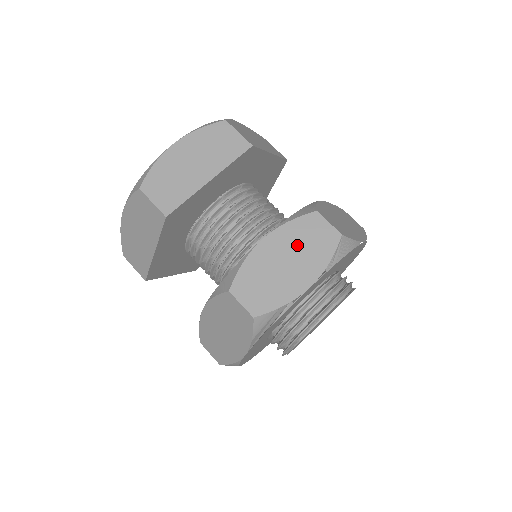
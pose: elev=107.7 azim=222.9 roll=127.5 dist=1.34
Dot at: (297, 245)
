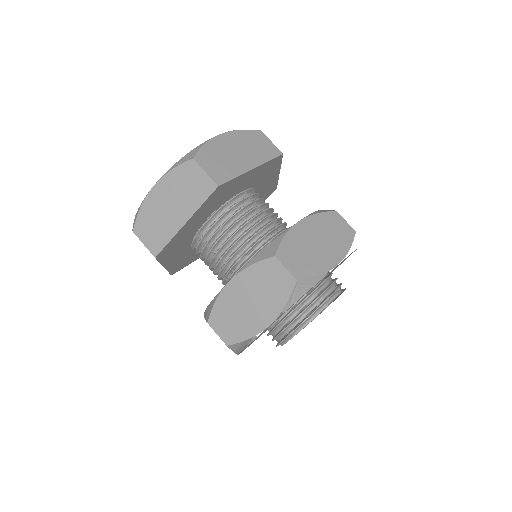
Dot at: (258, 288)
